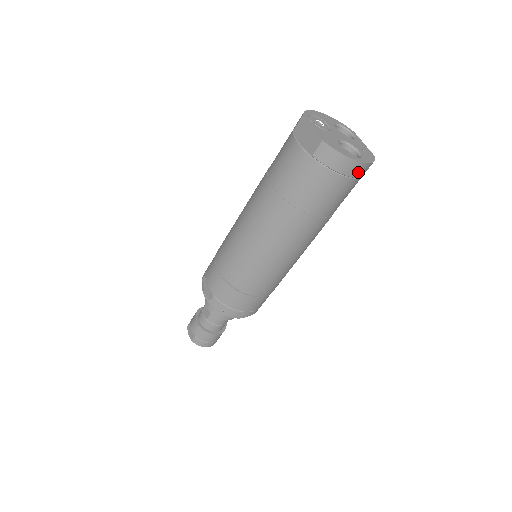
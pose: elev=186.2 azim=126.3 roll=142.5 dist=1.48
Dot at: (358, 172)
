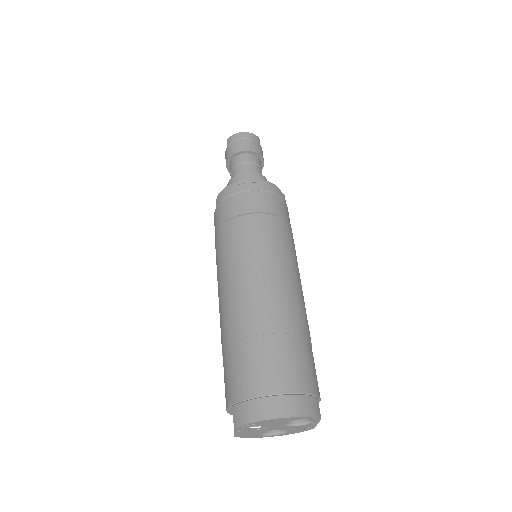
Dot at: occluded
